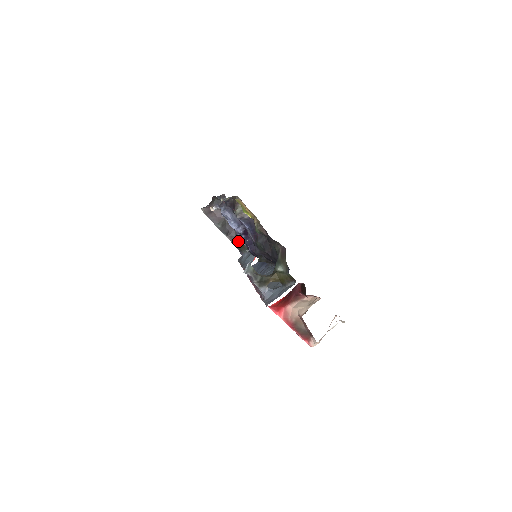
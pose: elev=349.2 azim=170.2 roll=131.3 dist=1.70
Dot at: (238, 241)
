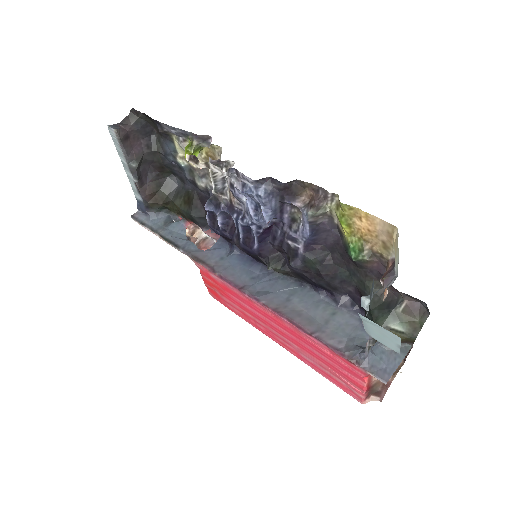
Dot at: (151, 193)
